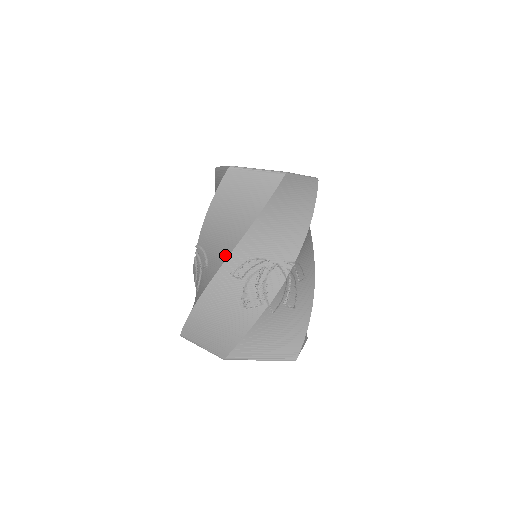
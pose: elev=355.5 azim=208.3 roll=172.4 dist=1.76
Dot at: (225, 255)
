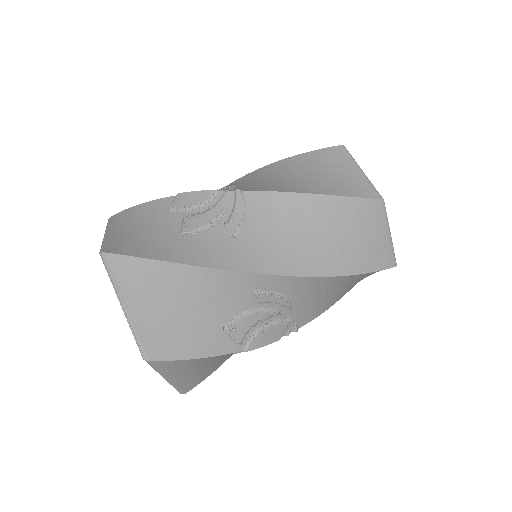
Dot at: (277, 267)
